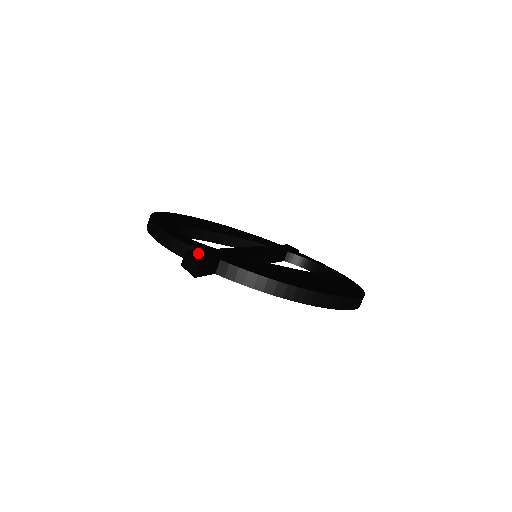
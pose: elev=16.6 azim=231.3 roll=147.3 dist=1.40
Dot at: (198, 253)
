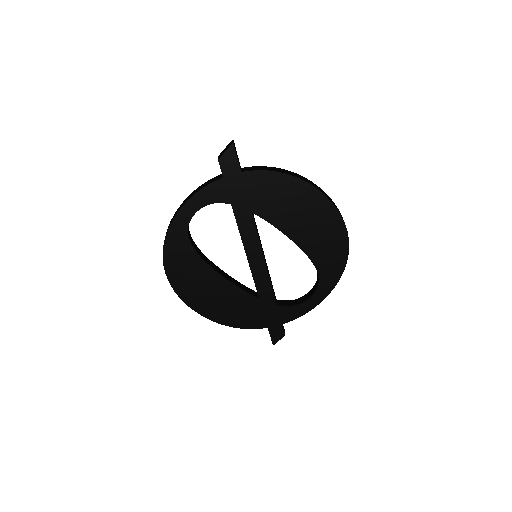
Dot at: occluded
